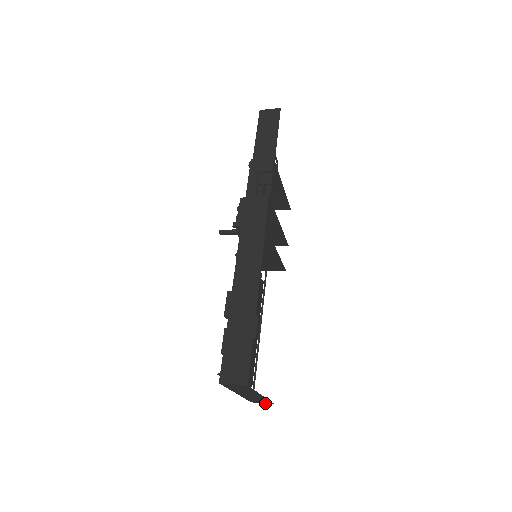
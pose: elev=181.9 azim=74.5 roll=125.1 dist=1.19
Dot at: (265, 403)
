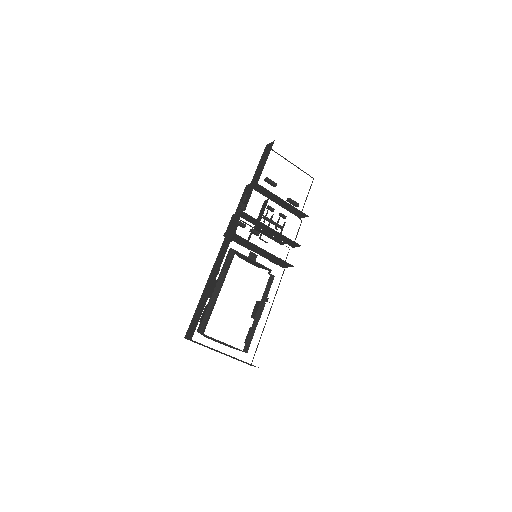
Dot at: occluded
